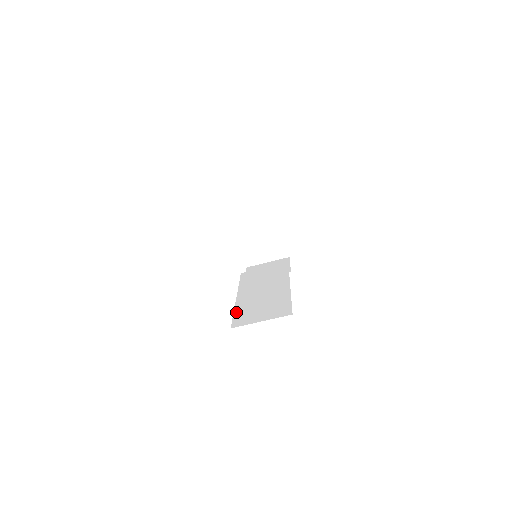
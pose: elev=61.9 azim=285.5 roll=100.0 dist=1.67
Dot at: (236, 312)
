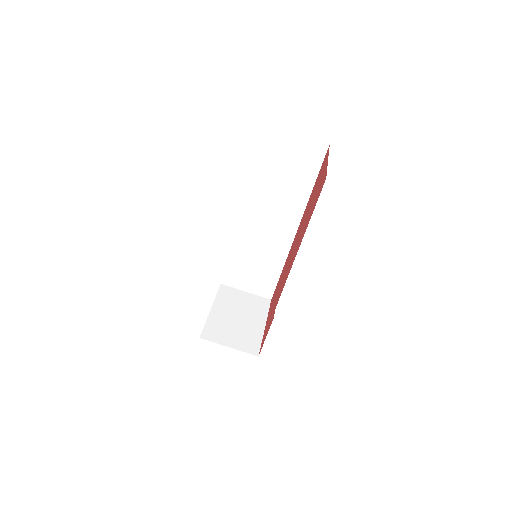
Dot at: occluded
